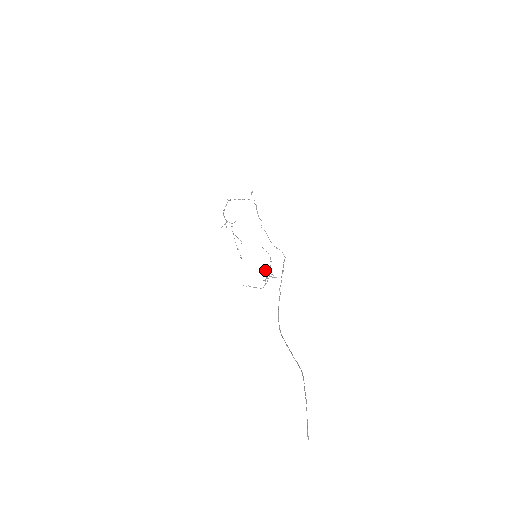
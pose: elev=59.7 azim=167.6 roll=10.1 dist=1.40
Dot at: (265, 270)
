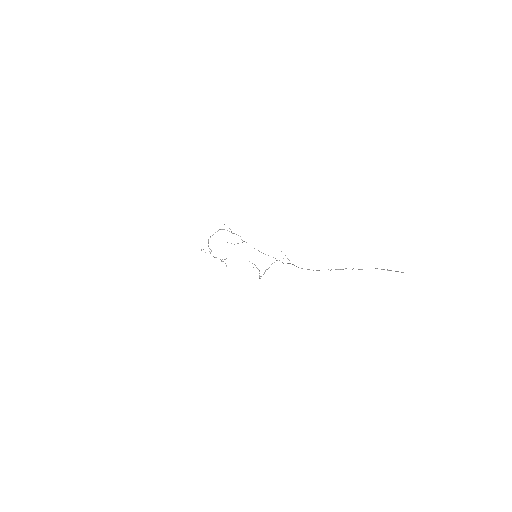
Dot at: (281, 251)
